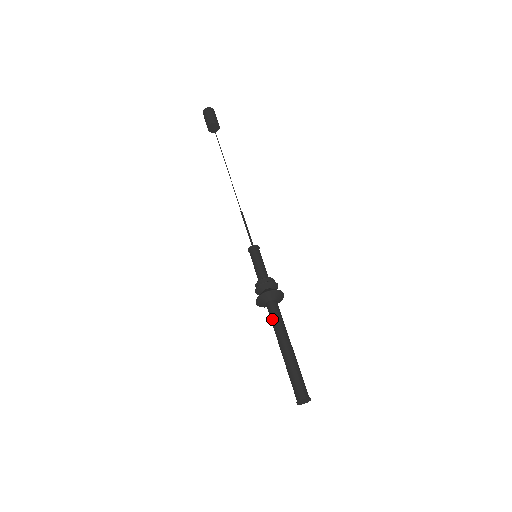
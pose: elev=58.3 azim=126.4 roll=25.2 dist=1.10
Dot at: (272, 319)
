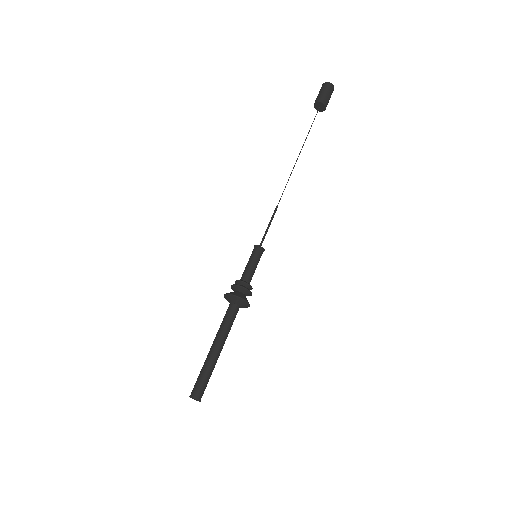
Dot at: (226, 319)
